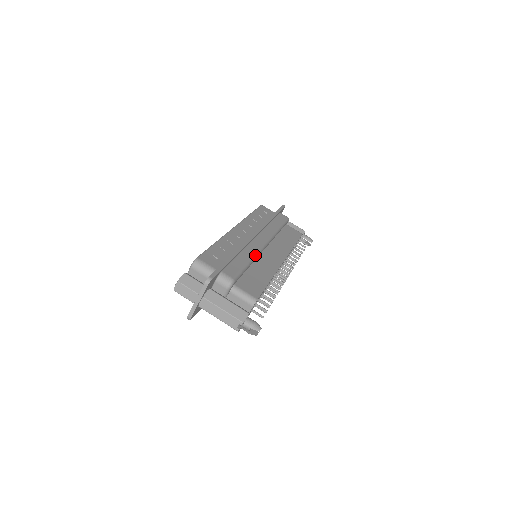
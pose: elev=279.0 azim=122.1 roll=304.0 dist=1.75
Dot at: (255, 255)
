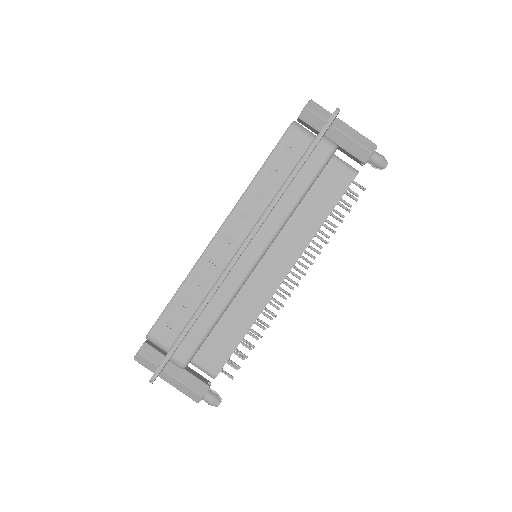
Dot at: (229, 300)
